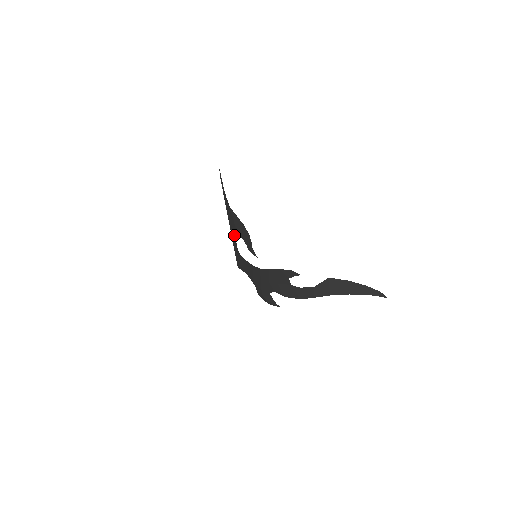
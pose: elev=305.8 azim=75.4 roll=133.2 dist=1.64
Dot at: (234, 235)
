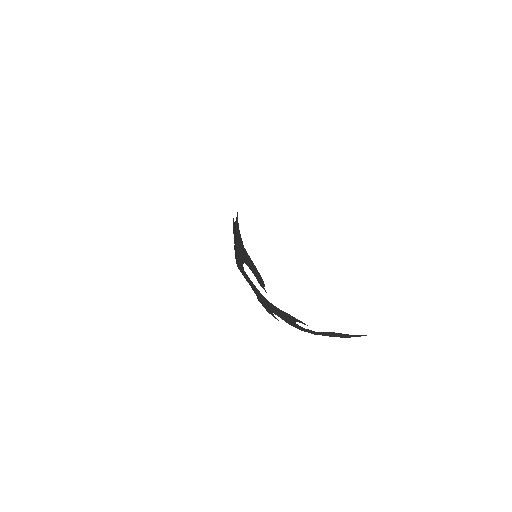
Dot at: (242, 258)
